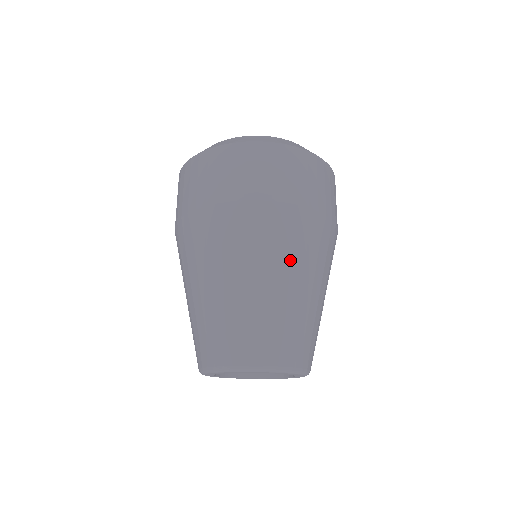
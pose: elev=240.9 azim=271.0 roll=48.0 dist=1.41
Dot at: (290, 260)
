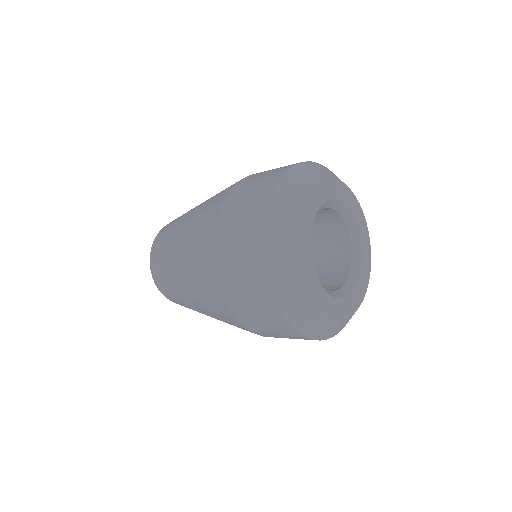
Dot at: occluded
